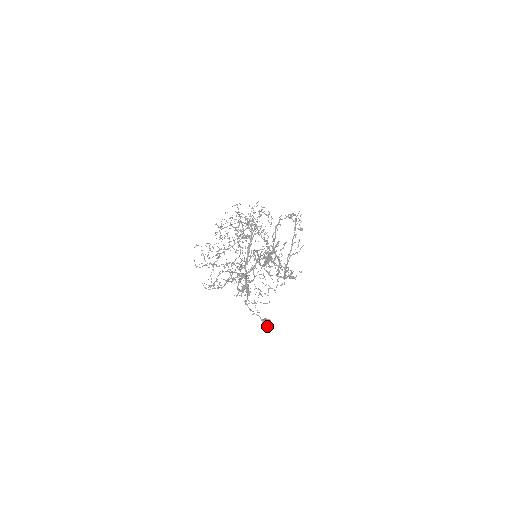
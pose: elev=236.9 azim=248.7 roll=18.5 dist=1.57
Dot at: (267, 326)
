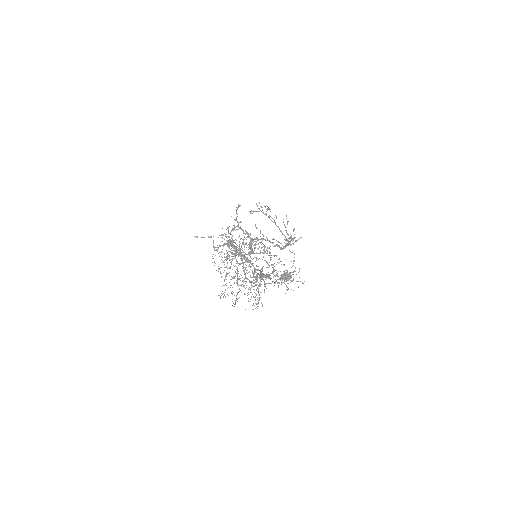
Dot at: (287, 278)
